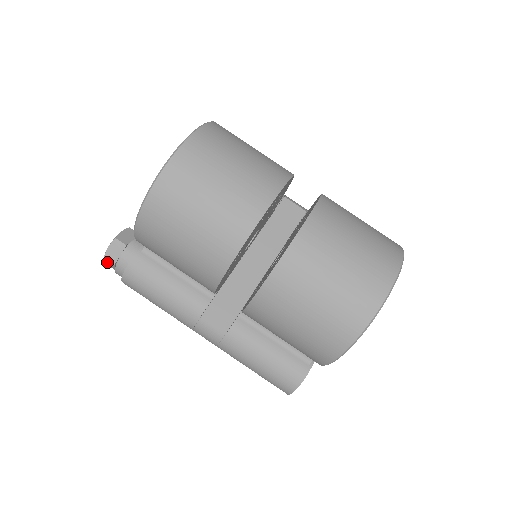
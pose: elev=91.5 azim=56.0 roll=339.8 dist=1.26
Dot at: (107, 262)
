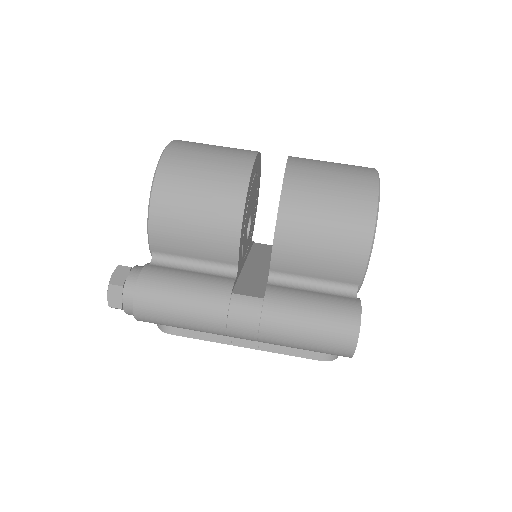
Dot at: (111, 295)
